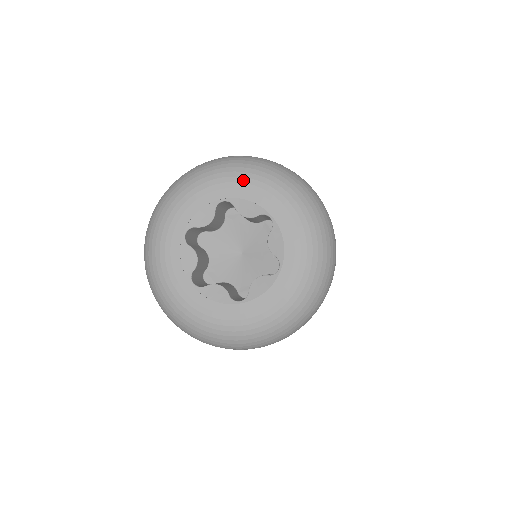
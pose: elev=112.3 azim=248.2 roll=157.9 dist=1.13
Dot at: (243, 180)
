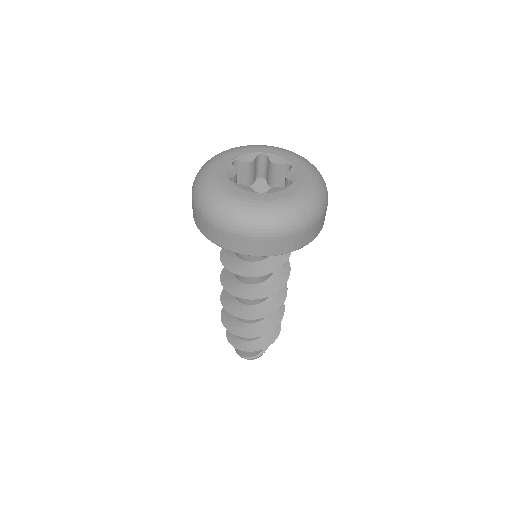
Dot at: (233, 150)
